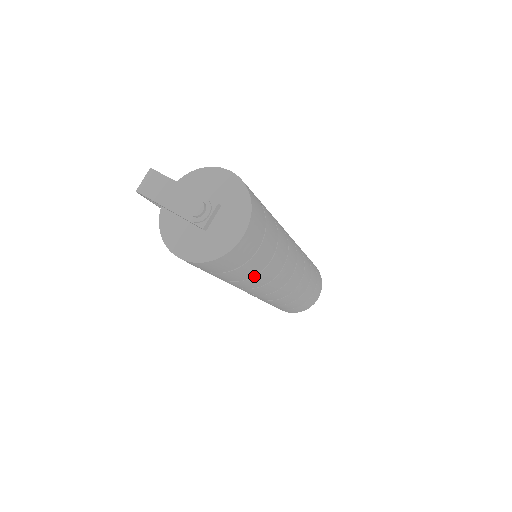
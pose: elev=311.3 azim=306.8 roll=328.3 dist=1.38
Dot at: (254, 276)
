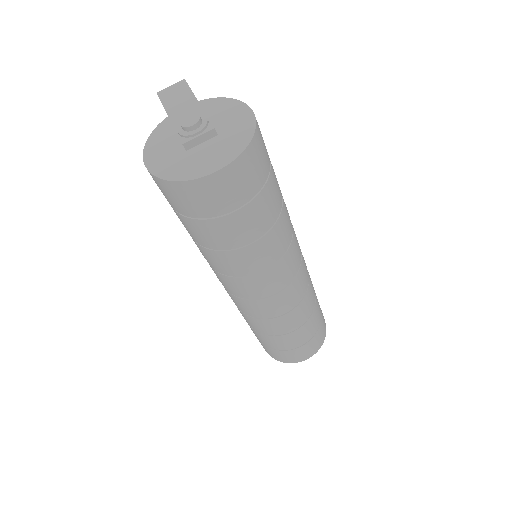
Dot at: (223, 250)
